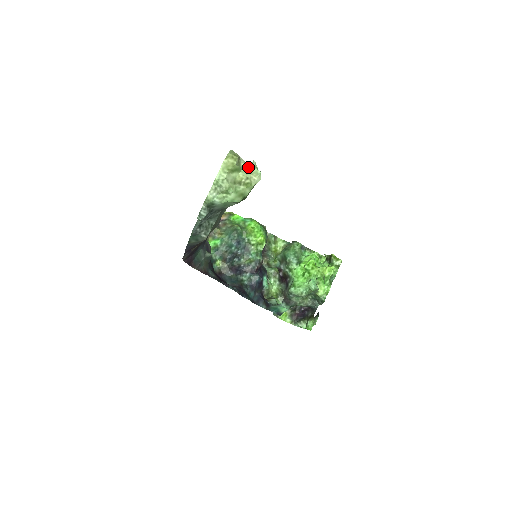
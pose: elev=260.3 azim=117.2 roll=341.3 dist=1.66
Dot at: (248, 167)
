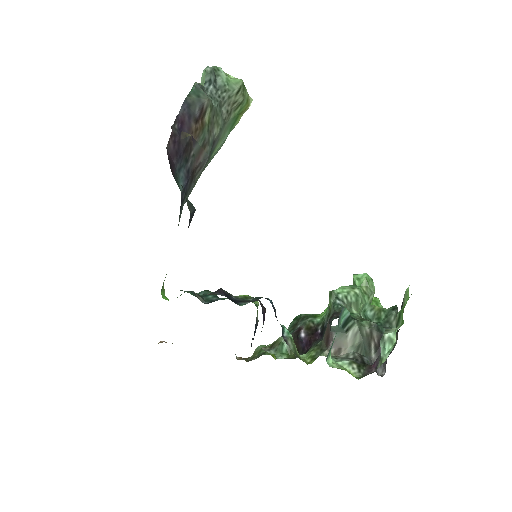
Dot at: occluded
